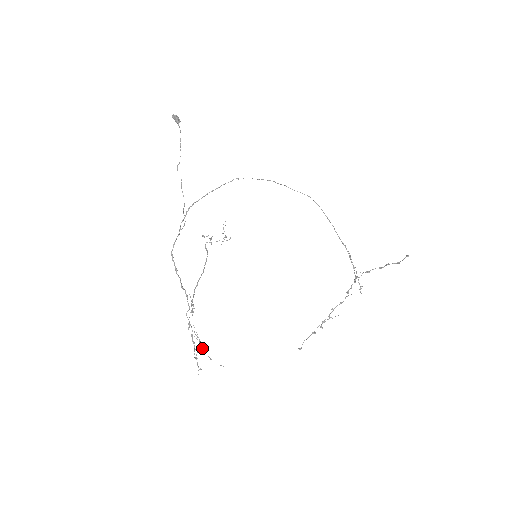
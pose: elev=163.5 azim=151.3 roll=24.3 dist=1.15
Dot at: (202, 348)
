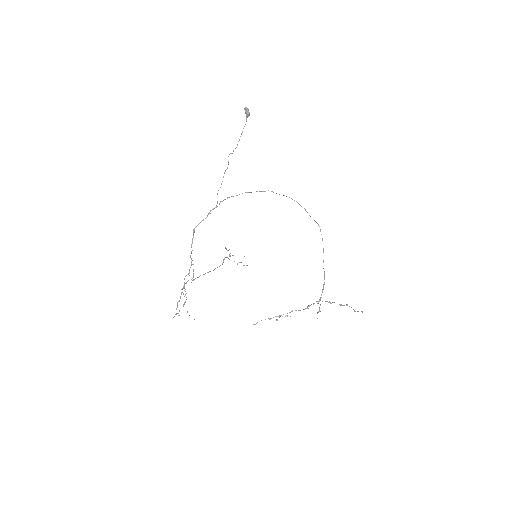
Dot at: occluded
